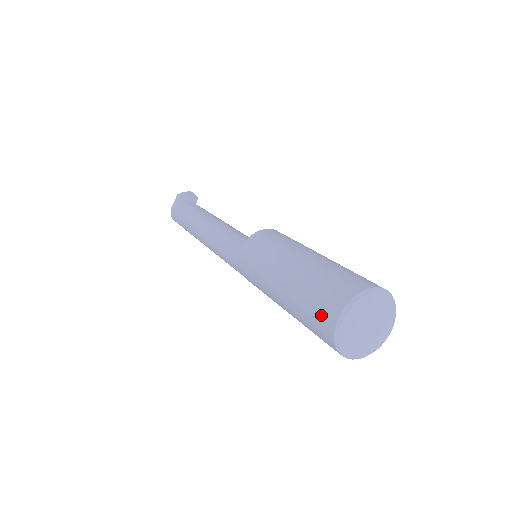
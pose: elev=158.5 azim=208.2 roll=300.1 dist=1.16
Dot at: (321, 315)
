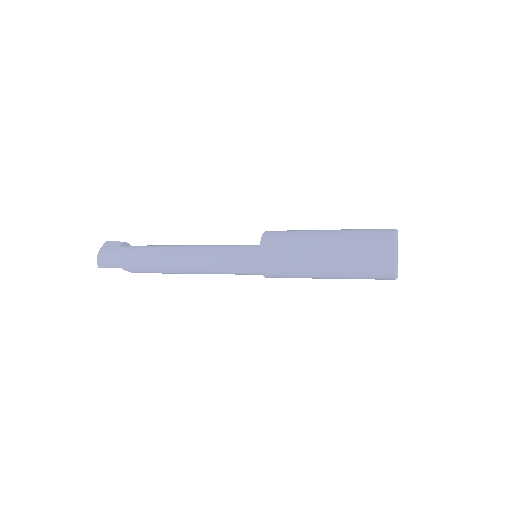
Dot at: (379, 239)
